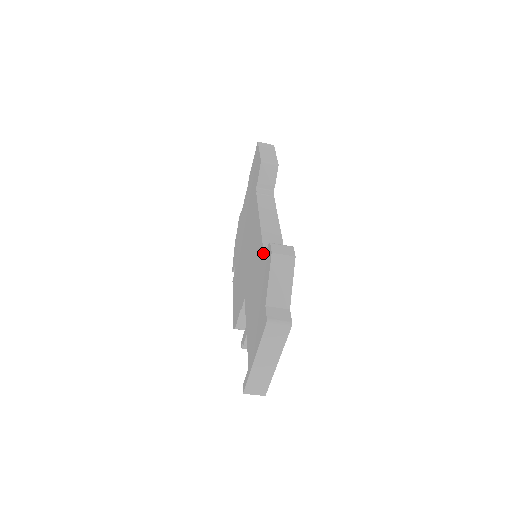
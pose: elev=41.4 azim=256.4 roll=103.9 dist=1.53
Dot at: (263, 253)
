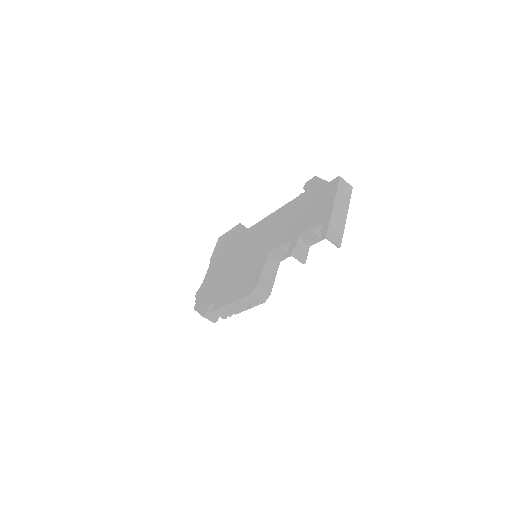
Dot at: (297, 197)
